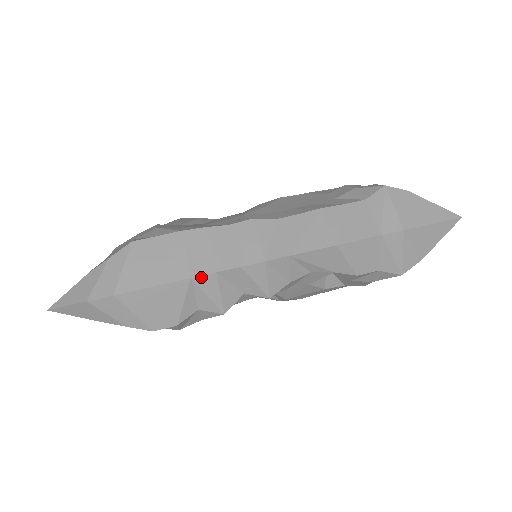
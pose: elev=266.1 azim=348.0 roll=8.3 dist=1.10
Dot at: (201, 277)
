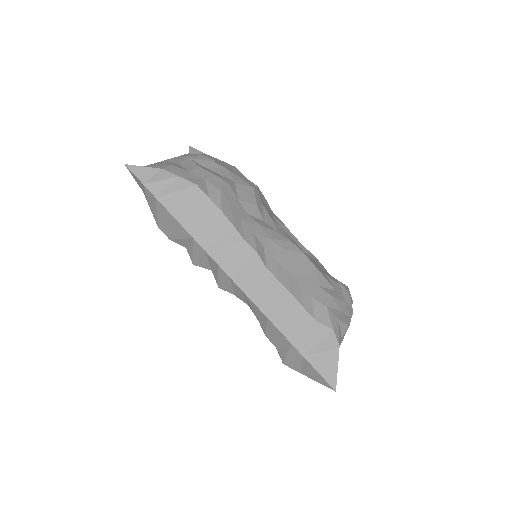
Dot at: (198, 243)
